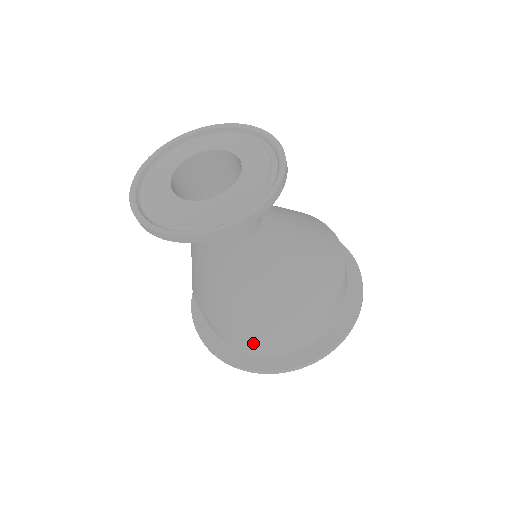
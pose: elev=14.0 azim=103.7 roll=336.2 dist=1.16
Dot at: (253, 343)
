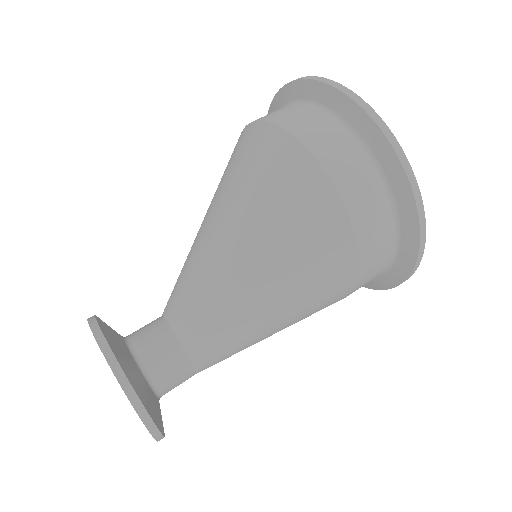
Dot at: occluded
